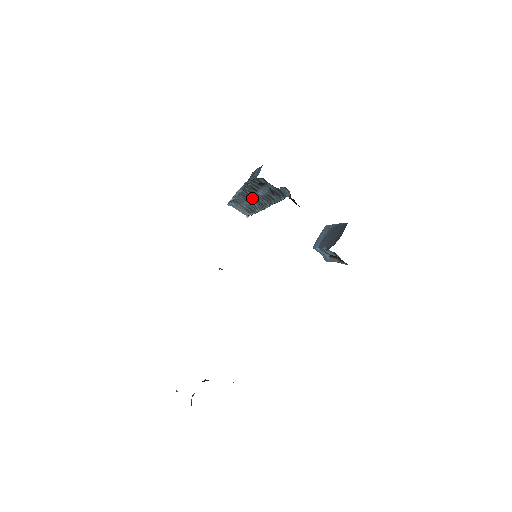
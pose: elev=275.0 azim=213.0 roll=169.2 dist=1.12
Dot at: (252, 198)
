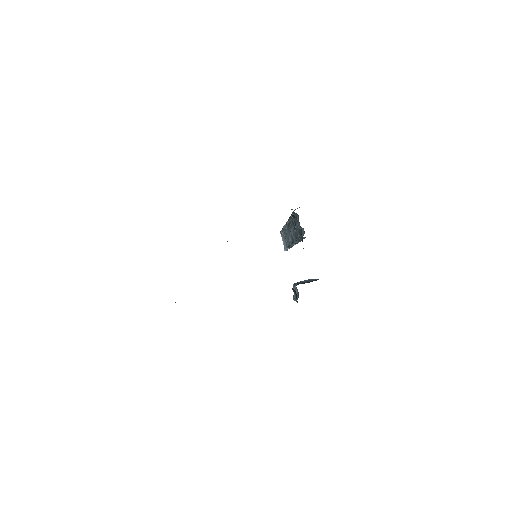
Dot at: occluded
